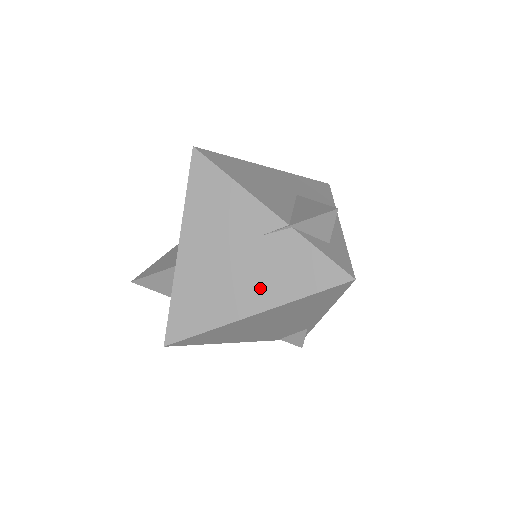
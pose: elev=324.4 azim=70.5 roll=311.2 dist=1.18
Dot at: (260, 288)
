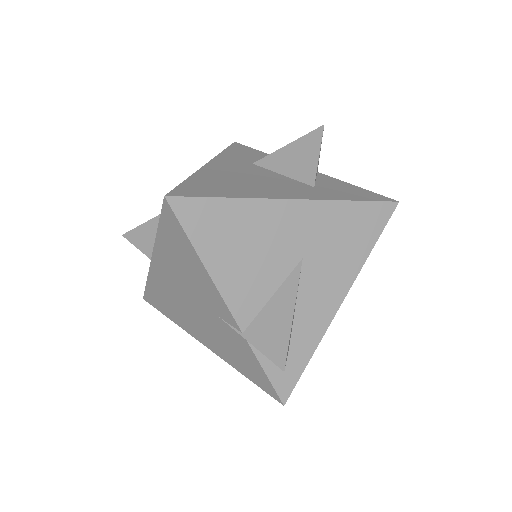
Dot at: (211, 339)
